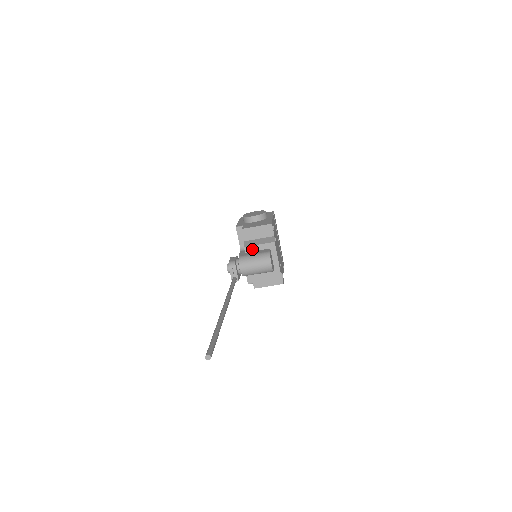
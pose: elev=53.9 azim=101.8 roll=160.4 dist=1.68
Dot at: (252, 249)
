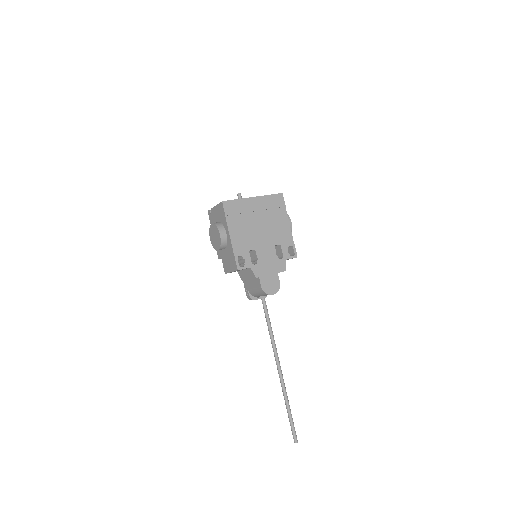
Dot at: occluded
